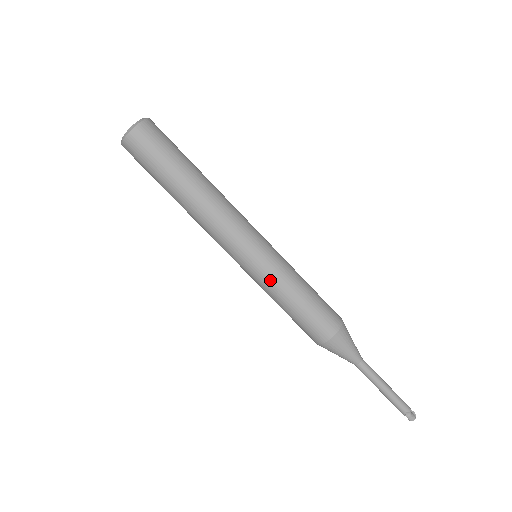
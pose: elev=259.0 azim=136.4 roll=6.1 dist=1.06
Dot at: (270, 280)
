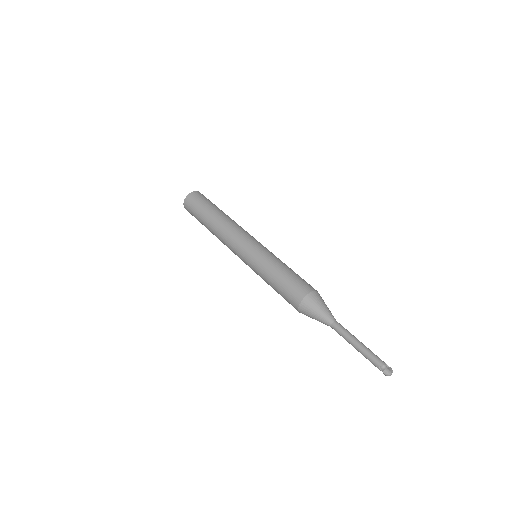
Dot at: (258, 267)
